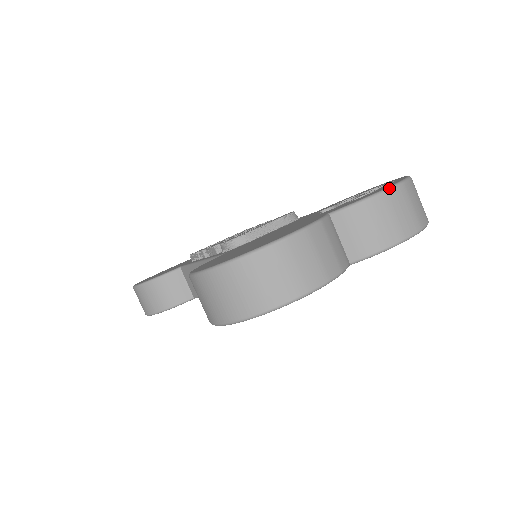
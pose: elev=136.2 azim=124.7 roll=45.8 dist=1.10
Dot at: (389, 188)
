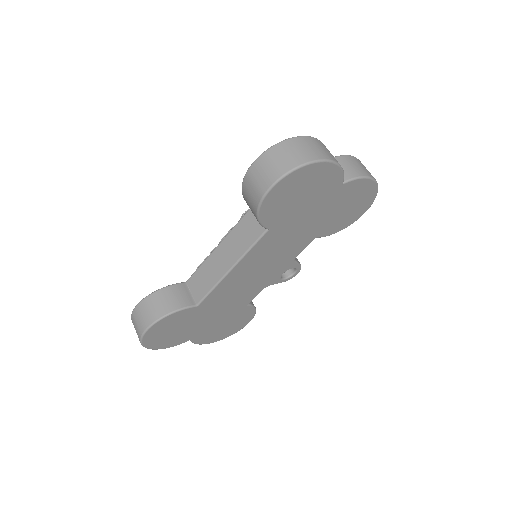
Dot at: (355, 157)
